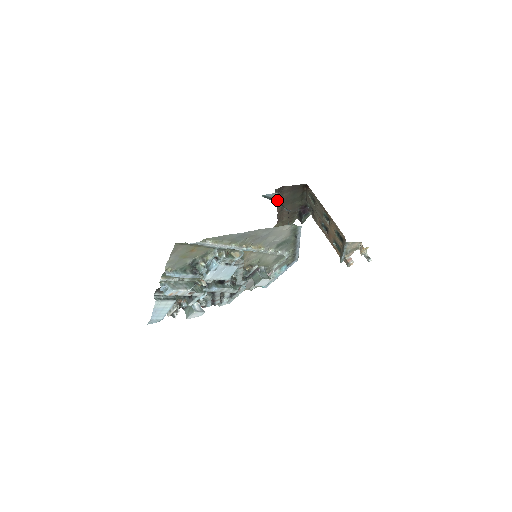
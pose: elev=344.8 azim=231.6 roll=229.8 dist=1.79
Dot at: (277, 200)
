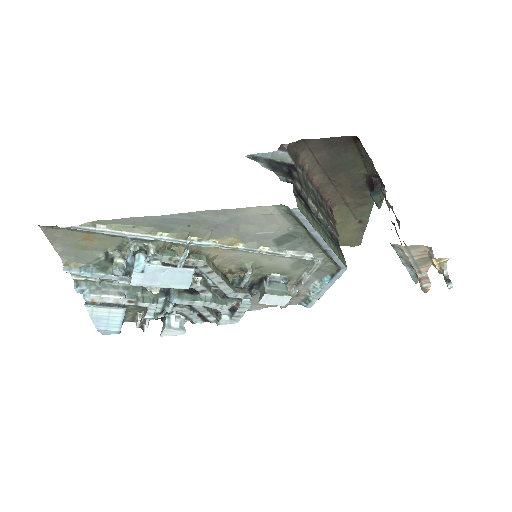
Dot at: (287, 164)
